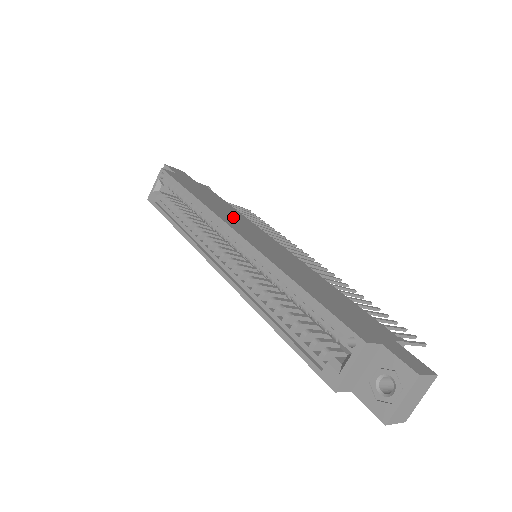
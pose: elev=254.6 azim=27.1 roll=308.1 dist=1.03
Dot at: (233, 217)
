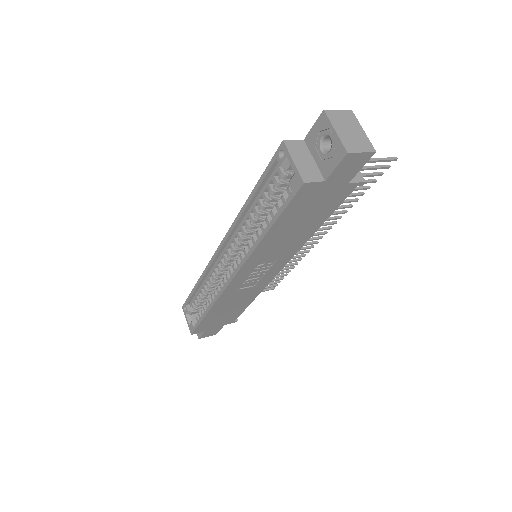
Dot at: occluded
